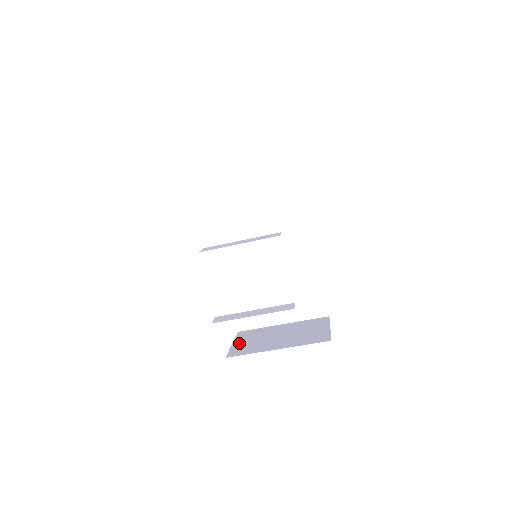
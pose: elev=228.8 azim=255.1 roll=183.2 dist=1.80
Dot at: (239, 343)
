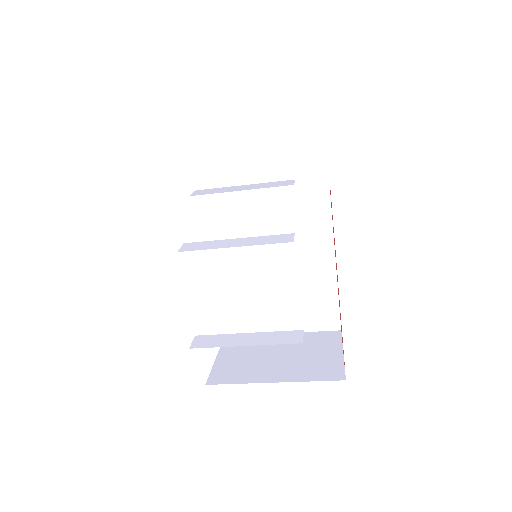
Dot at: (224, 359)
